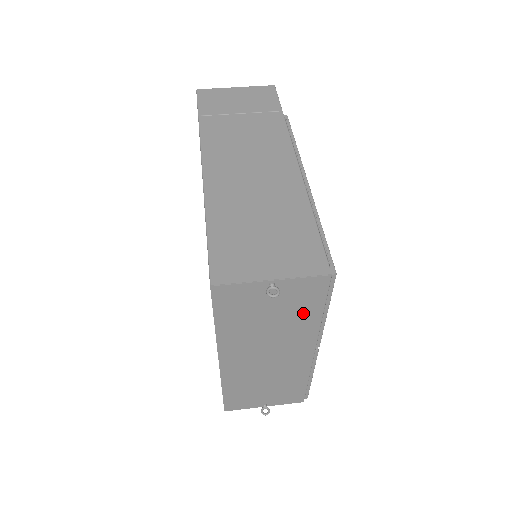
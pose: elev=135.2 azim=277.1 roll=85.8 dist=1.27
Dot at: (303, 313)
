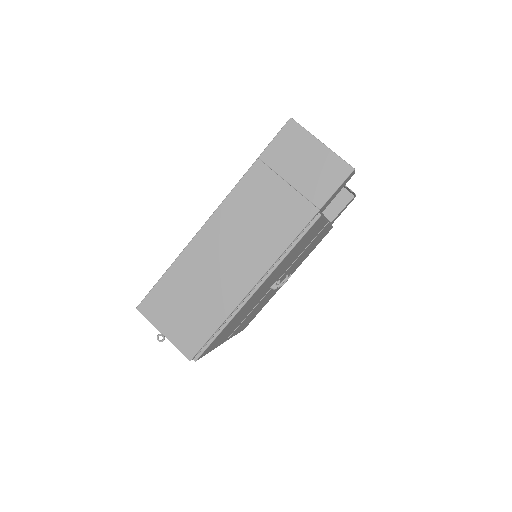
Dot at: occluded
